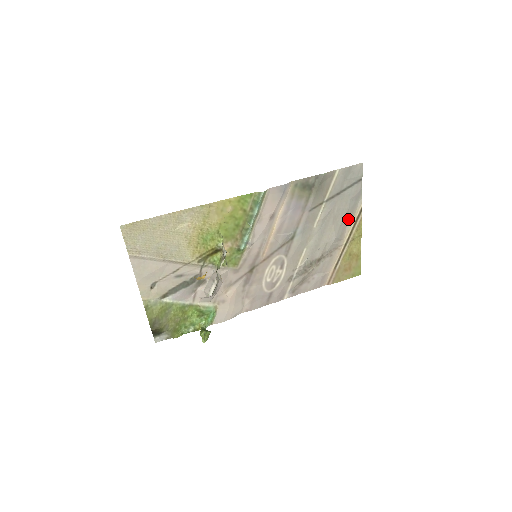
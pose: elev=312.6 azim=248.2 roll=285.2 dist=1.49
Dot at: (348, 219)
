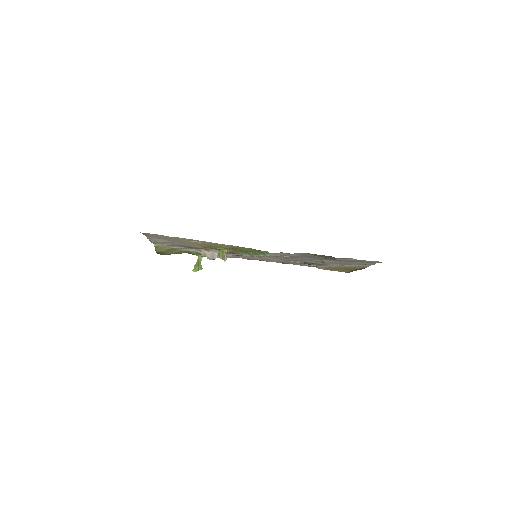
Dot at: occluded
